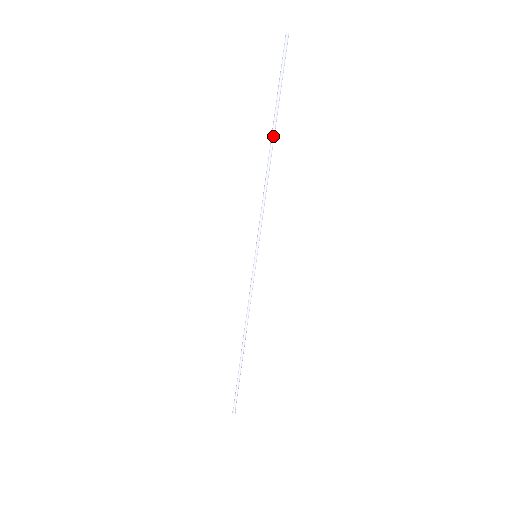
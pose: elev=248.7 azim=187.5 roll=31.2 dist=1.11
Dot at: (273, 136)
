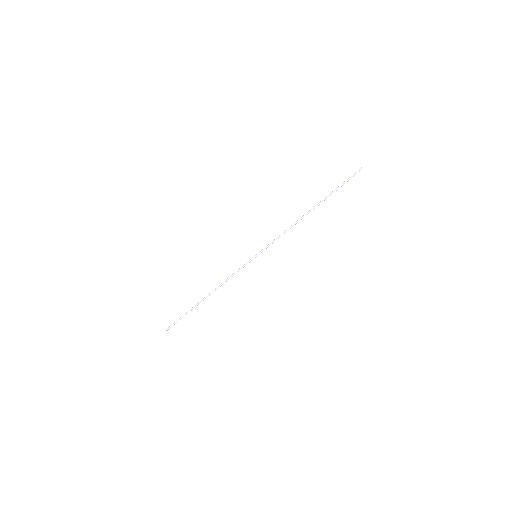
Dot at: (316, 206)
